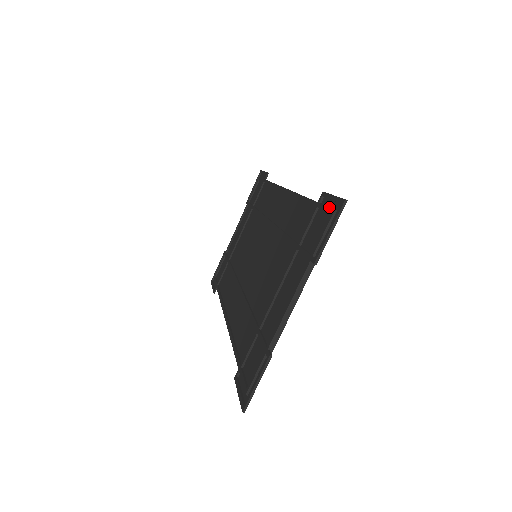
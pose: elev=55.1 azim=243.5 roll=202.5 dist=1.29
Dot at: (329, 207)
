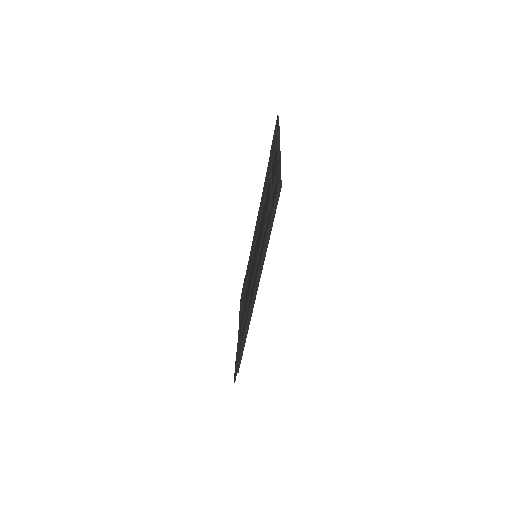
Dot at: (274, 134)
